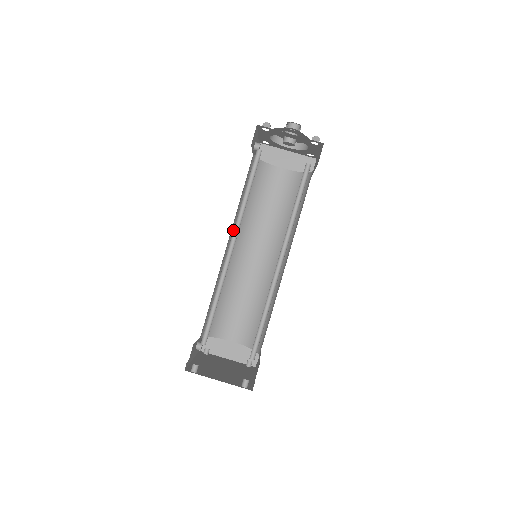
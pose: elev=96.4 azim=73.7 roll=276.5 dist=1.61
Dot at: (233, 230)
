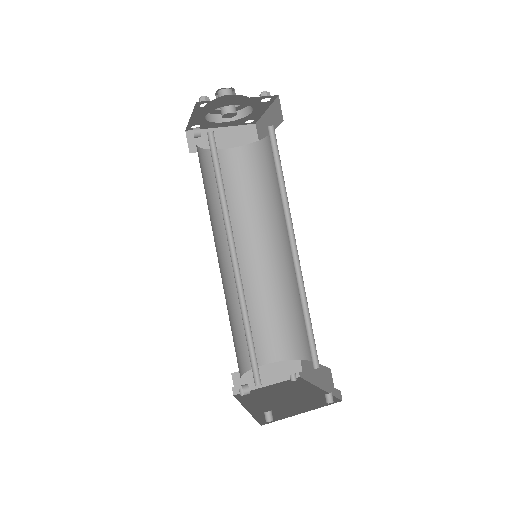
Dot at: occluded
